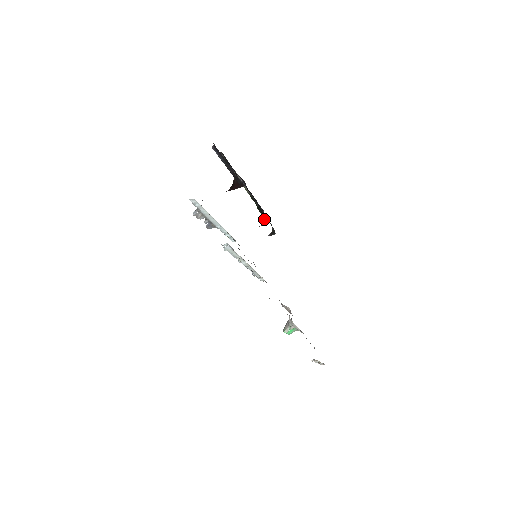
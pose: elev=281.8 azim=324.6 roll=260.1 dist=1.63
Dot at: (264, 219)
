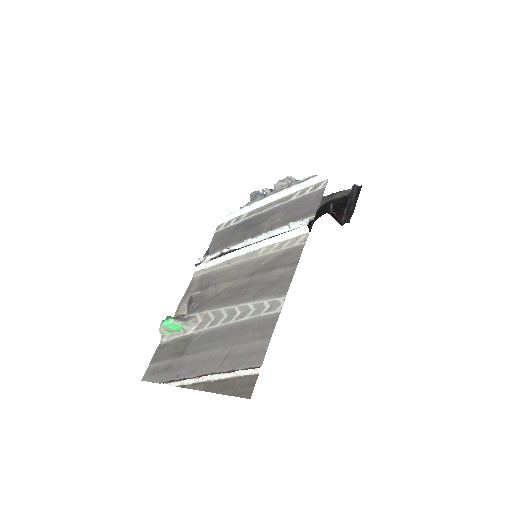
Dot at: occluded
